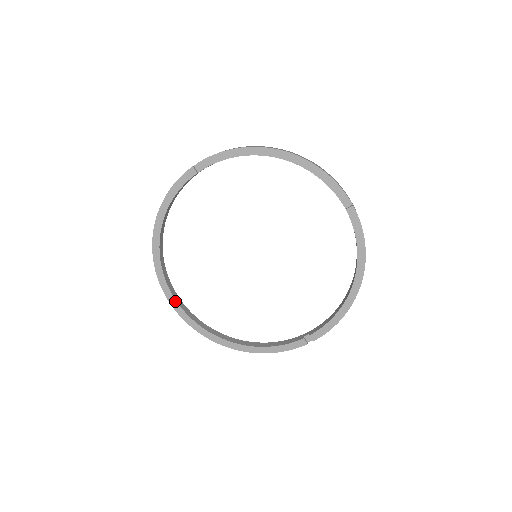
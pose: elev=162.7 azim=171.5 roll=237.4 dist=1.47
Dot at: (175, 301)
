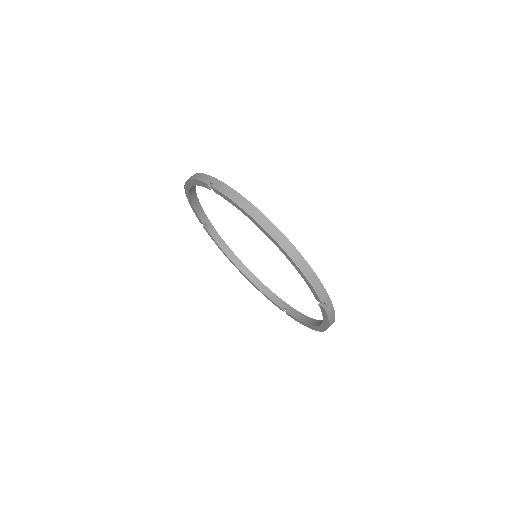
Dot at: (205, 223)
